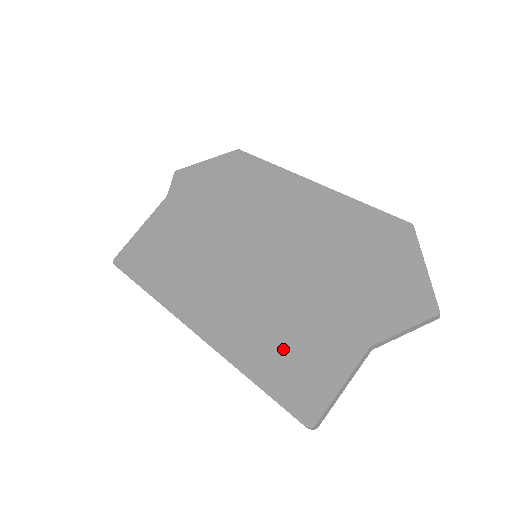
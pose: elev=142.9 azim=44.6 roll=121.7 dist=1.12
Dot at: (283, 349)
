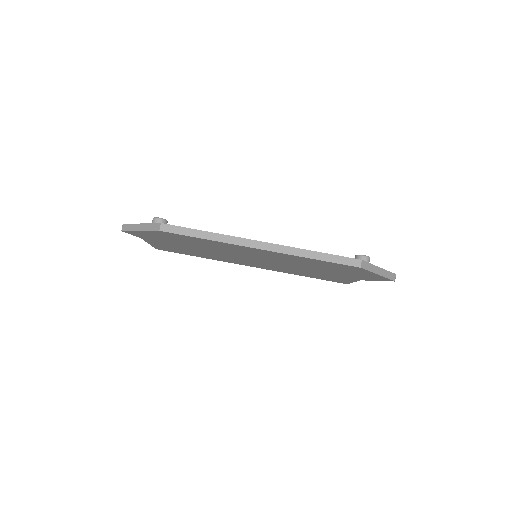
Dot at: (313, 275)
